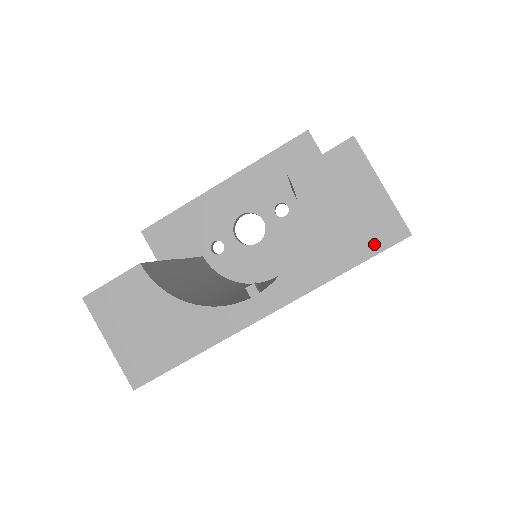
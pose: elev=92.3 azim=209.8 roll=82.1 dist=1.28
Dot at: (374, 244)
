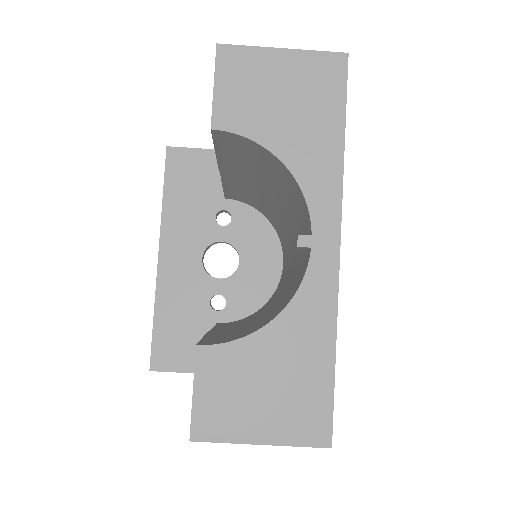
Dot at: (334, 92)
